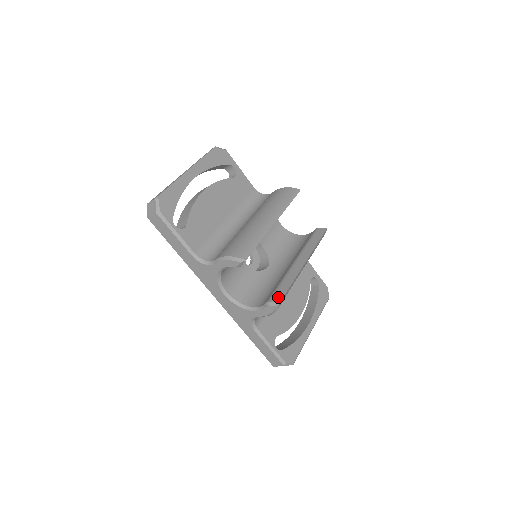
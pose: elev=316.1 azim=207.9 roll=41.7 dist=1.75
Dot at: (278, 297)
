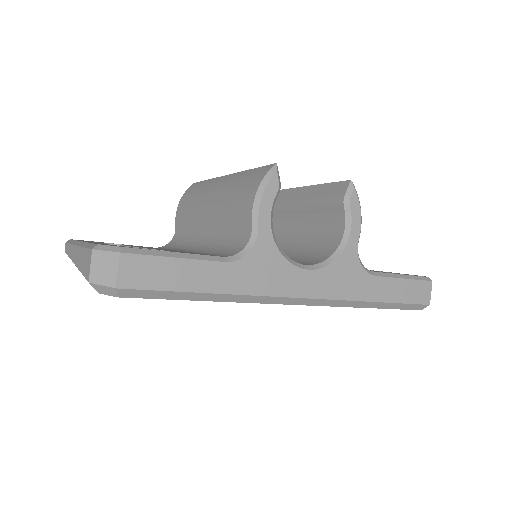
Dot at: (340, 188)
